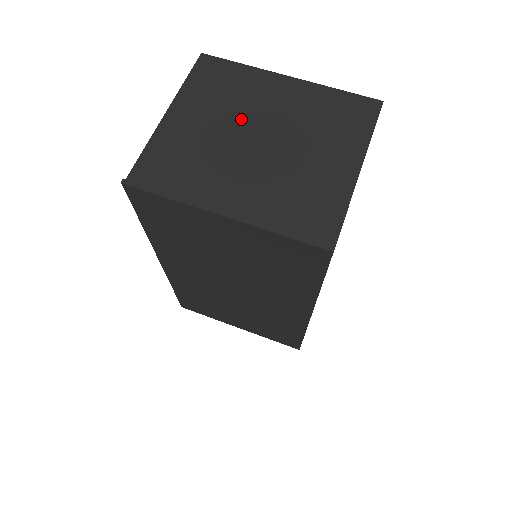
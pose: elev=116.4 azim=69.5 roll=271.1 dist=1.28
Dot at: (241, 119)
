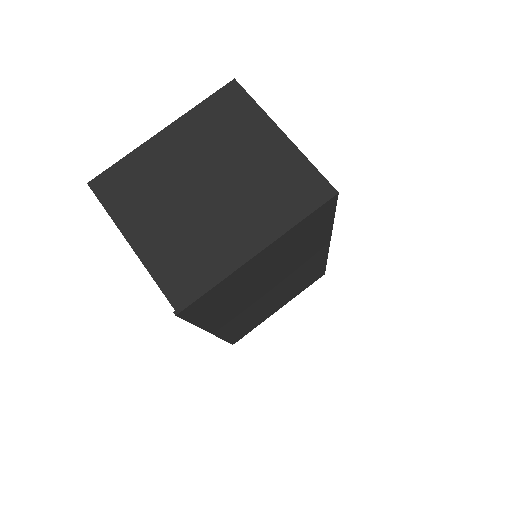
Dot at: (178, 190)
